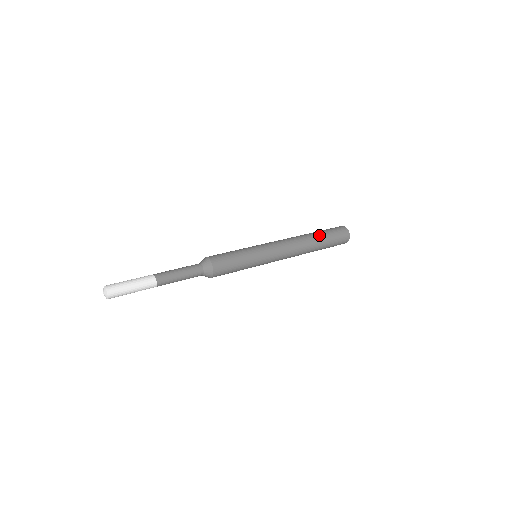
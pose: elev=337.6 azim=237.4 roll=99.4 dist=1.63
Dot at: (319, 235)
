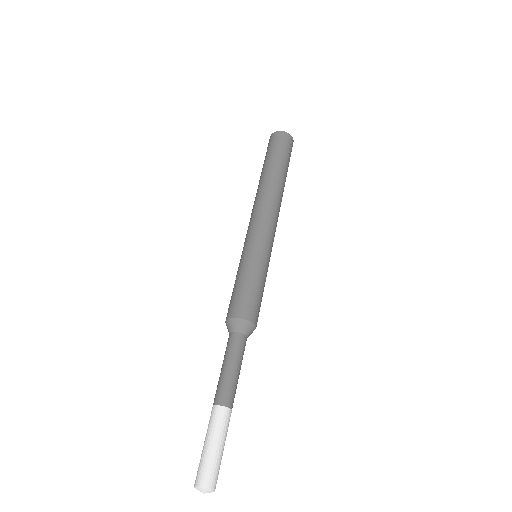
Dot at: (281, 169)
